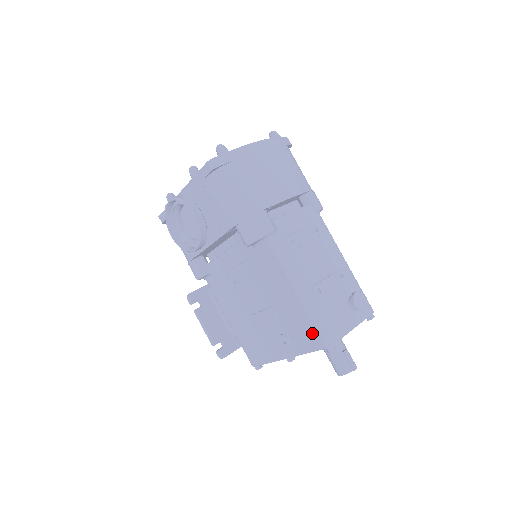
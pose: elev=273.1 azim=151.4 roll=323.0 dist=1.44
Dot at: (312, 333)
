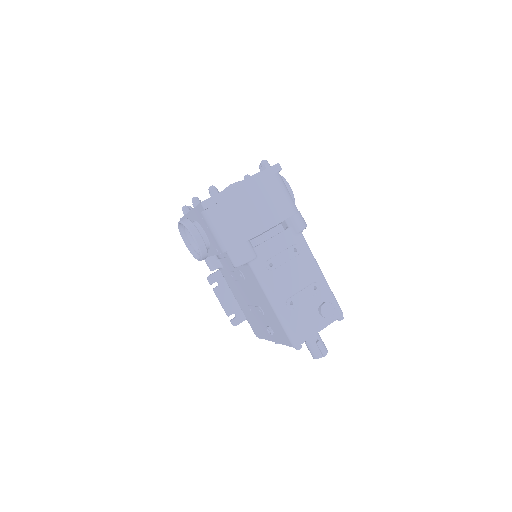
Dot at: (284, 334)
